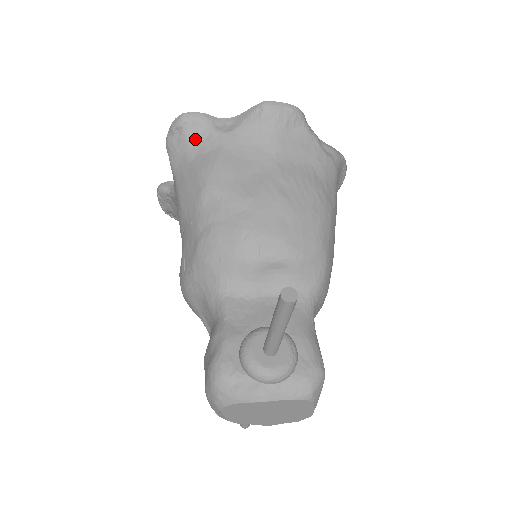
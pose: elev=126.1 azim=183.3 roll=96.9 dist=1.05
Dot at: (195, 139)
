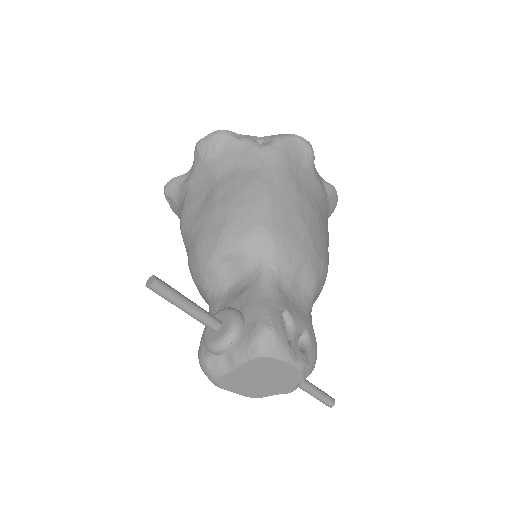
Dot at: (177, 198)
